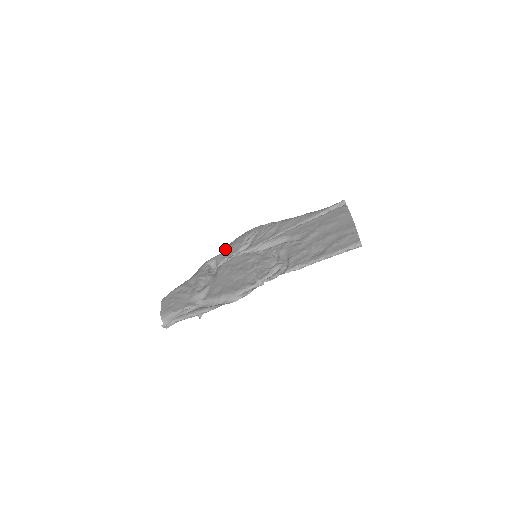
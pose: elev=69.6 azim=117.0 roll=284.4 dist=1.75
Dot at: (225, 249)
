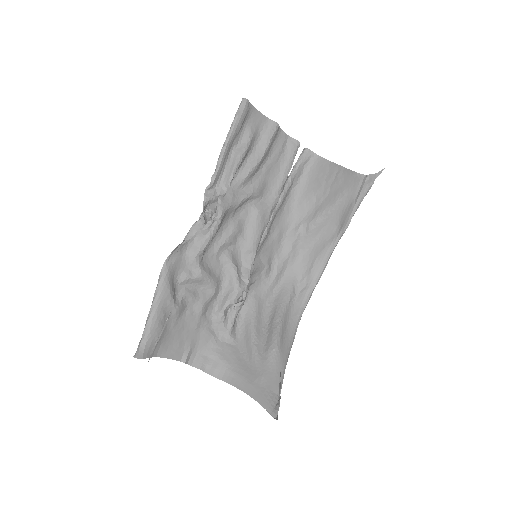
Dot at: (260, 305)
